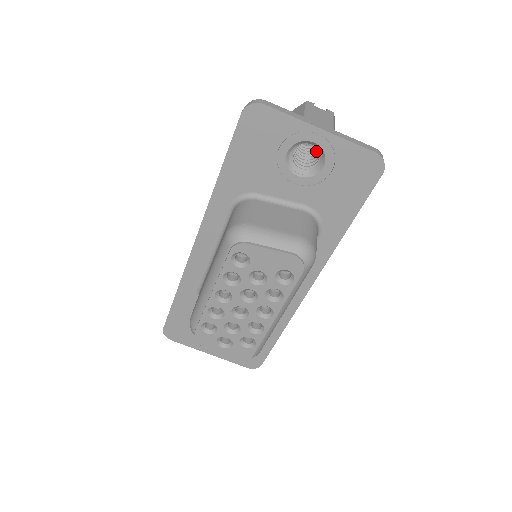
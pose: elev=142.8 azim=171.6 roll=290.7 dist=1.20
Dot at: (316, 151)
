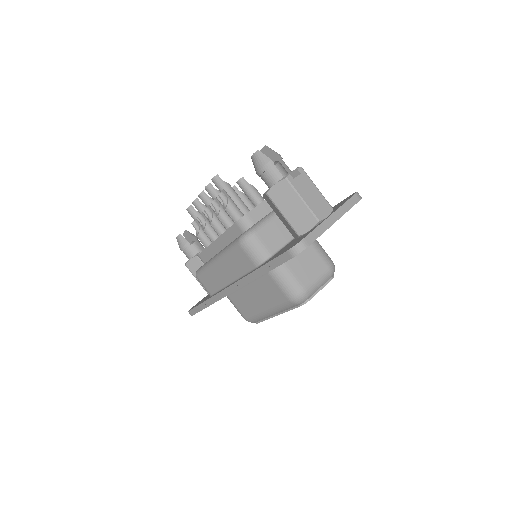
Dot at: occluded
